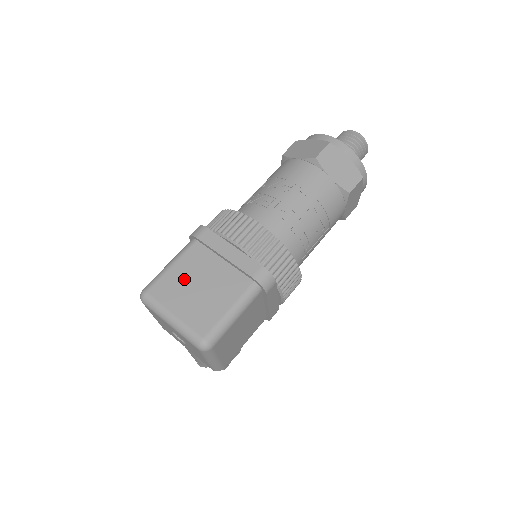
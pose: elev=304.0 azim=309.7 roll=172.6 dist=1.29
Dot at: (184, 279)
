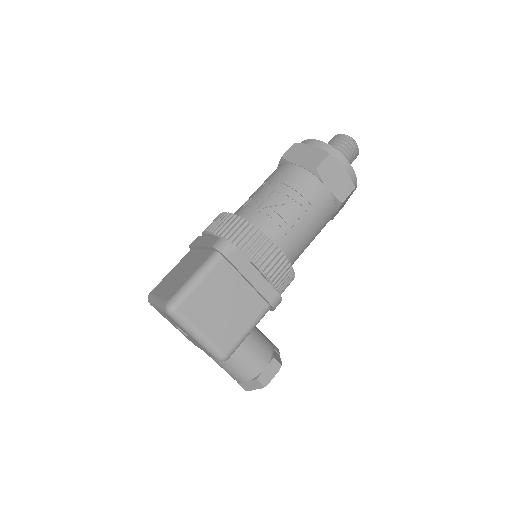
Dot at: (174, 274)
